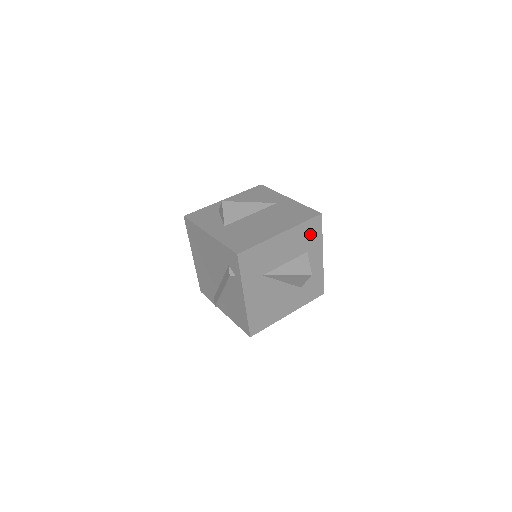
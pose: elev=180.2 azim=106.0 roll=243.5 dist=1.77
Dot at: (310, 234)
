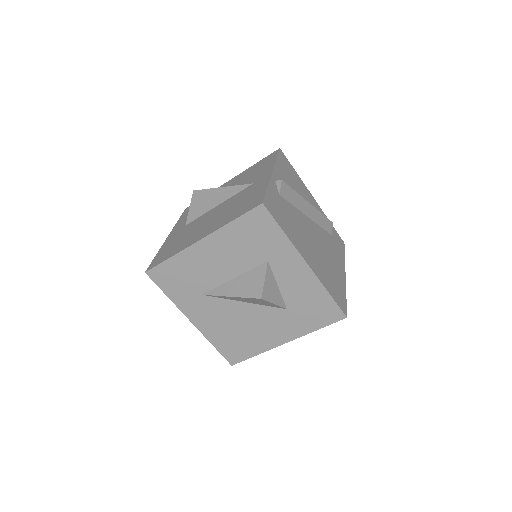
Dot at: (257, 236)
